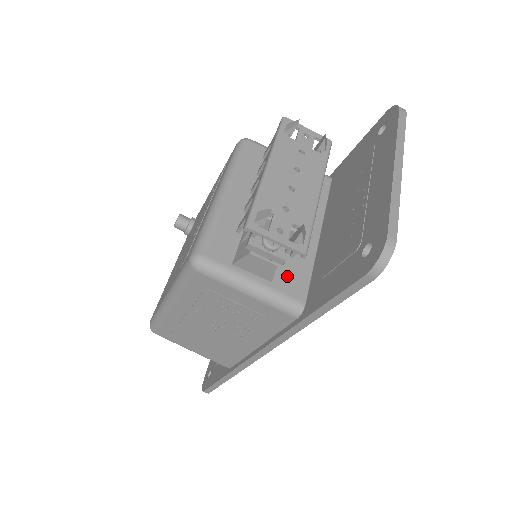
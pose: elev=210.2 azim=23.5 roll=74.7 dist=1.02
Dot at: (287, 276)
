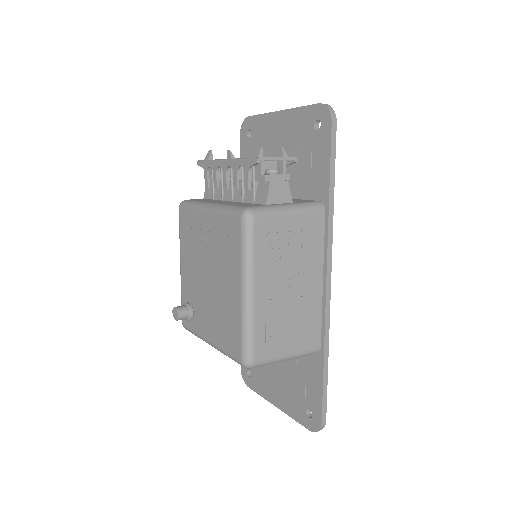
Dot at: (294, 201)
